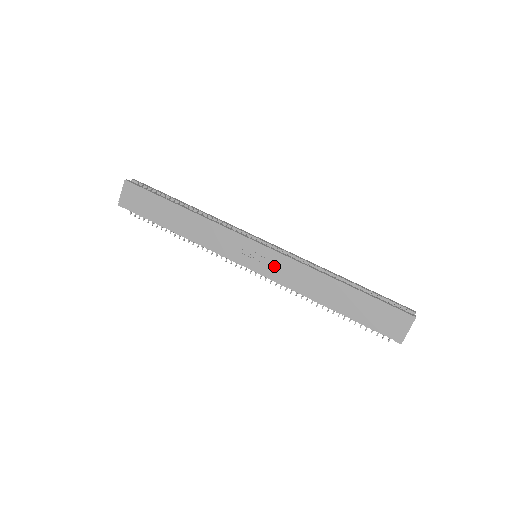
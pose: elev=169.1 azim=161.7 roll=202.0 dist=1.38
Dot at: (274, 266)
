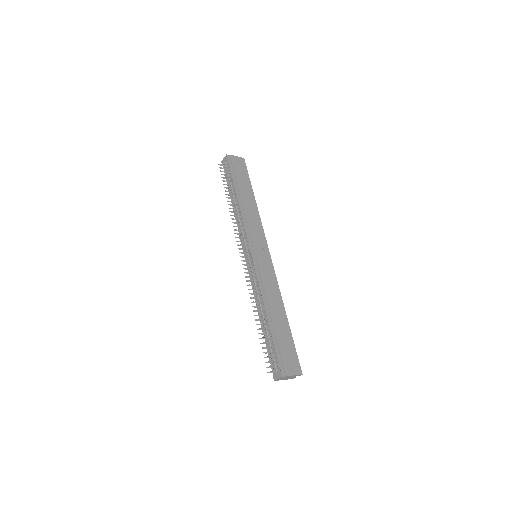
Dot at: (265, 268)
